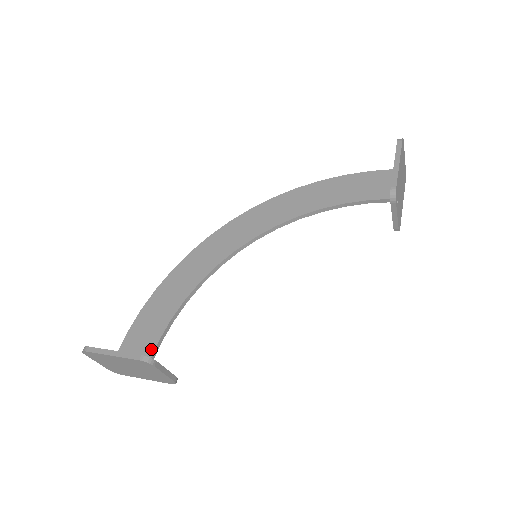
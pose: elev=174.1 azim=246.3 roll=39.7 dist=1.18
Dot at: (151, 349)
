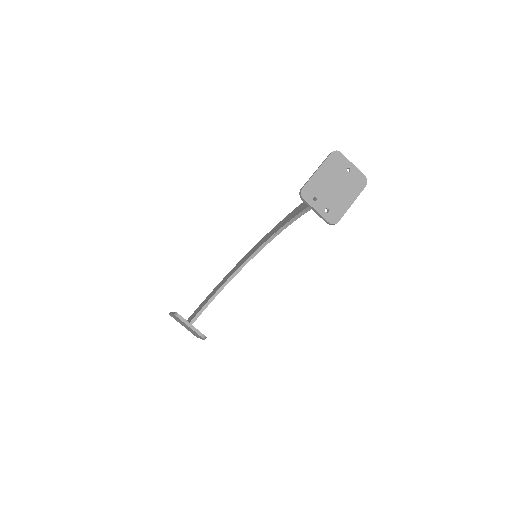
Dot at: (195, 315)
